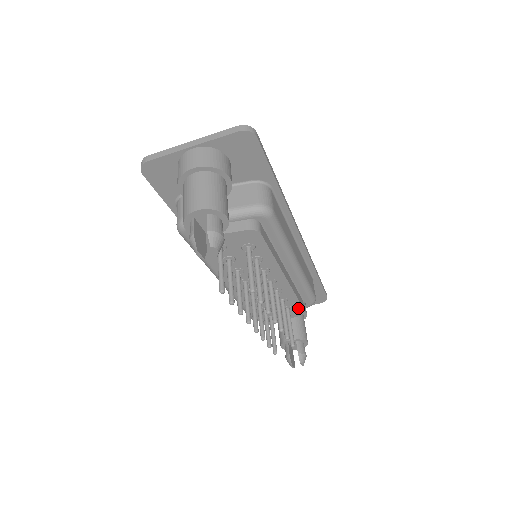
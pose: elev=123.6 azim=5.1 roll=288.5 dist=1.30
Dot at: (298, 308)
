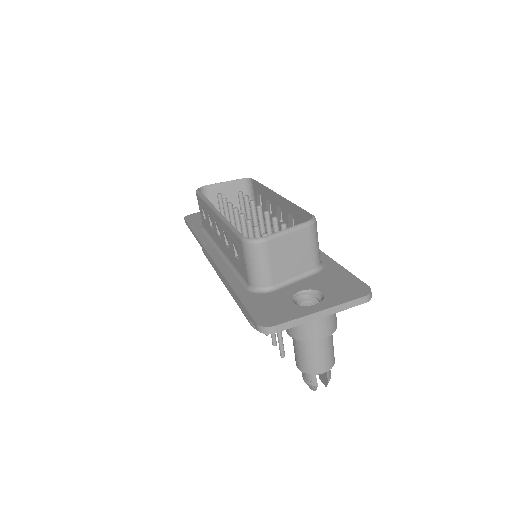
Dot at: occluded
